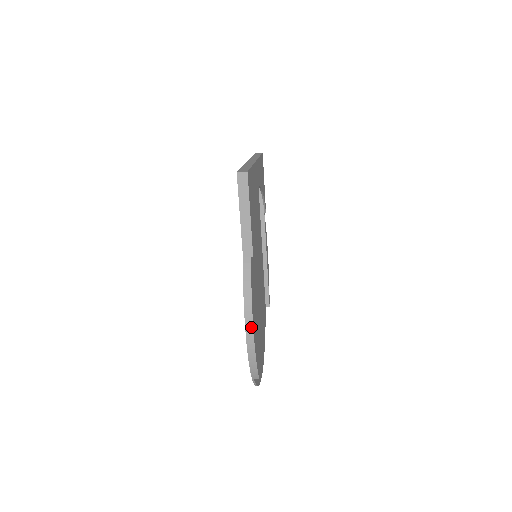
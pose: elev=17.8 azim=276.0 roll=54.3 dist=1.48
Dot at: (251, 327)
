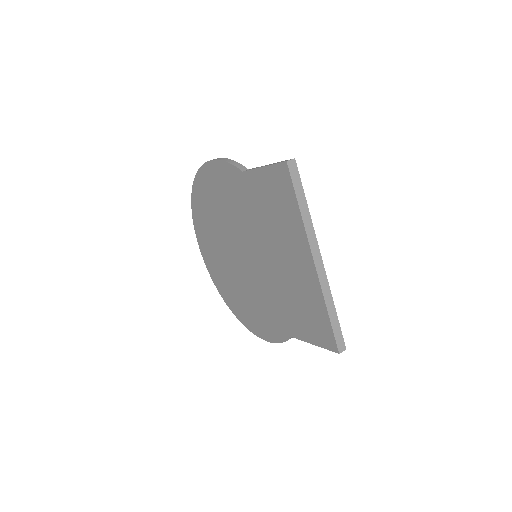
Dot at: occluded
